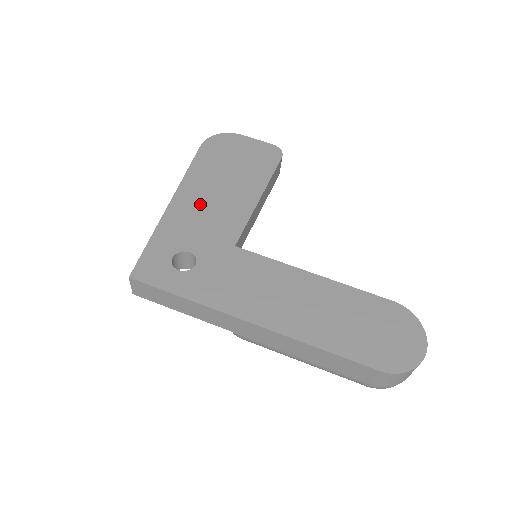
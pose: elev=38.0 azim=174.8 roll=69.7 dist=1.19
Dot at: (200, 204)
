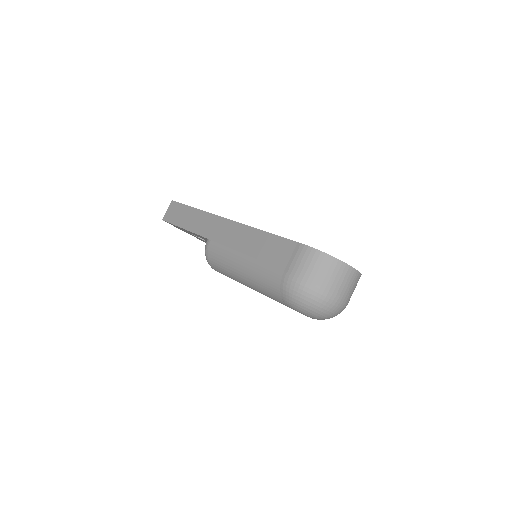
Dot at: occluded
